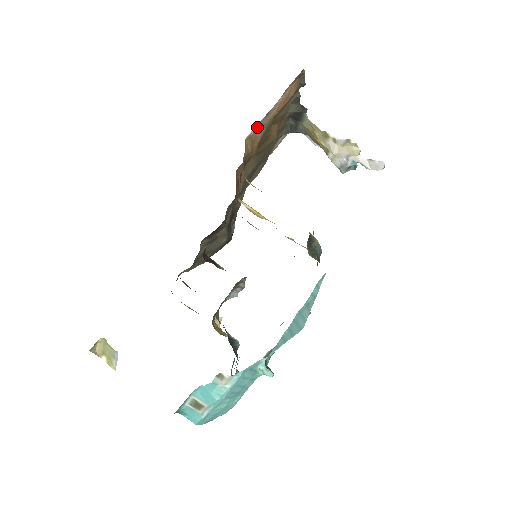
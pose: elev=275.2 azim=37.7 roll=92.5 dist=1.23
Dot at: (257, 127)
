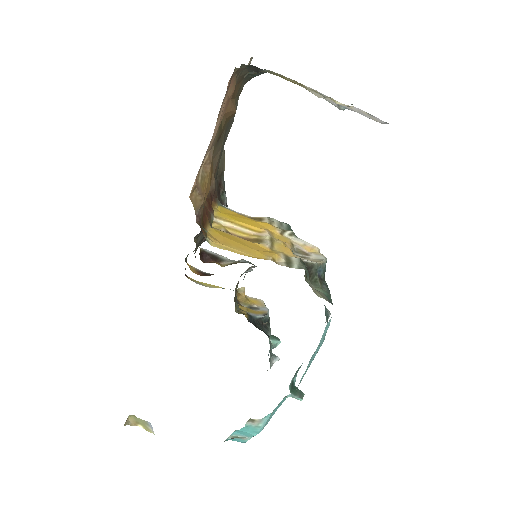
Dot at: occluded
